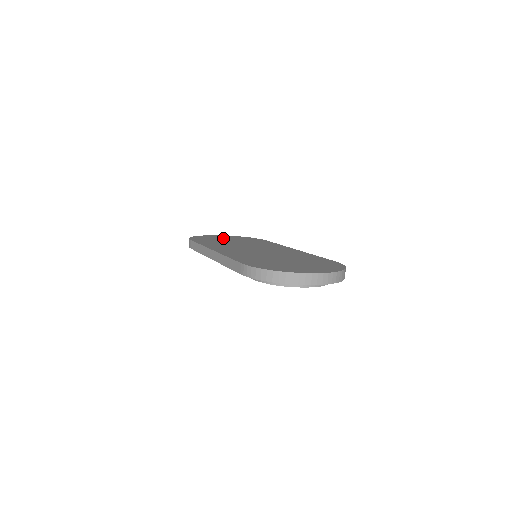
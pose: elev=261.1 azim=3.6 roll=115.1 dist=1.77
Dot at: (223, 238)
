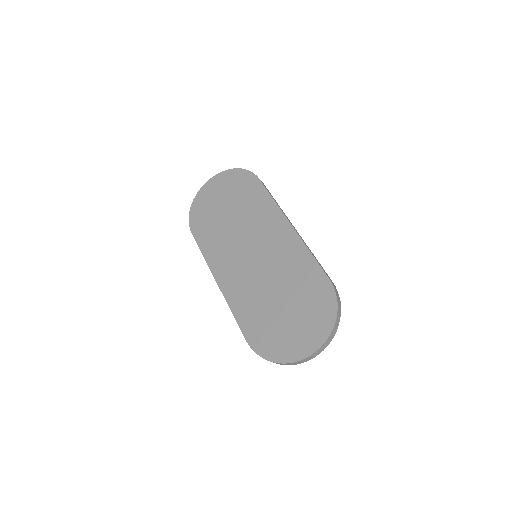
Dot at: (217, 199)
